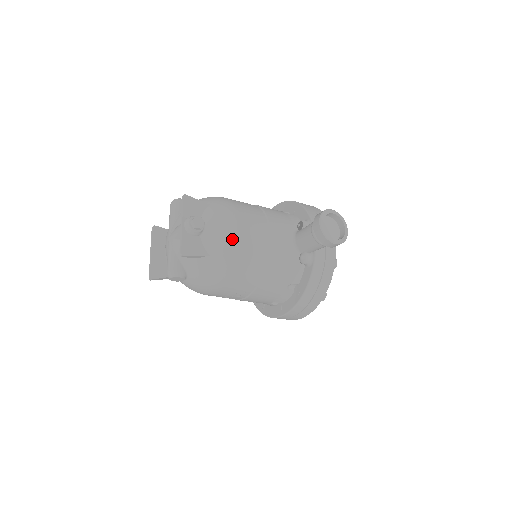
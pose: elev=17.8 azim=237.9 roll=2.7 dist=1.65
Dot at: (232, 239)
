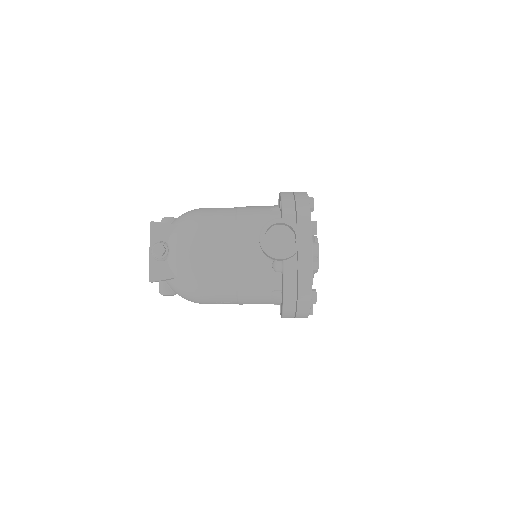
Dot at: (192, 260)
